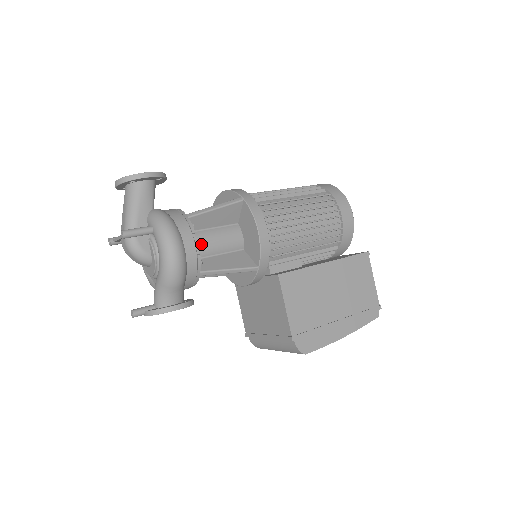
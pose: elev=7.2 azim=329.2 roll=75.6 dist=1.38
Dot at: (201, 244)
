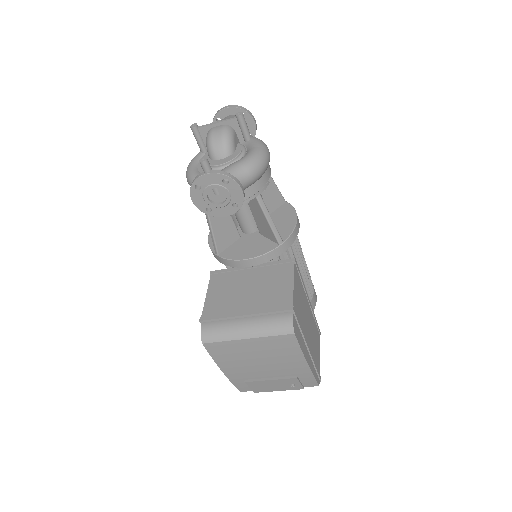
Dot at: occluded
